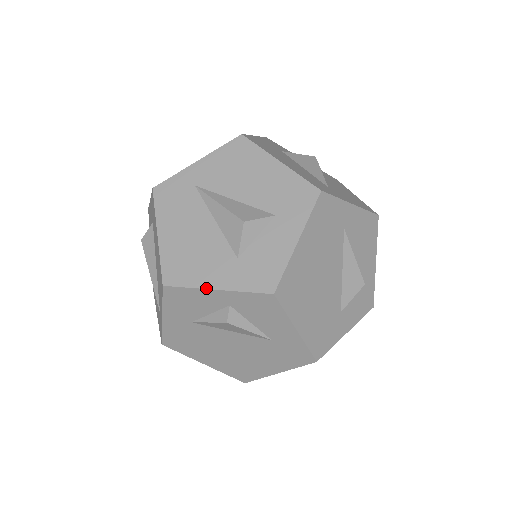
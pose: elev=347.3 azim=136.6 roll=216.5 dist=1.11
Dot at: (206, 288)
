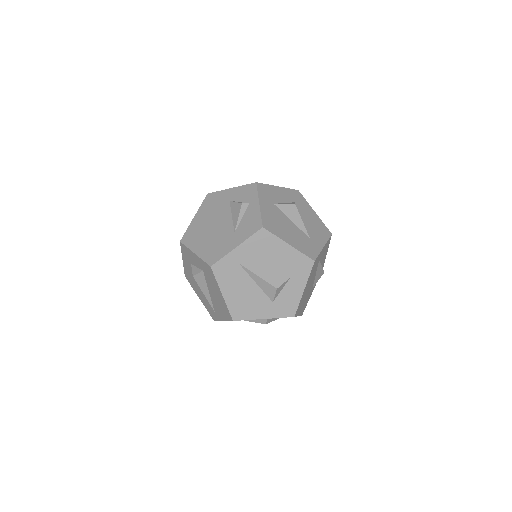
Dot at: occluded
